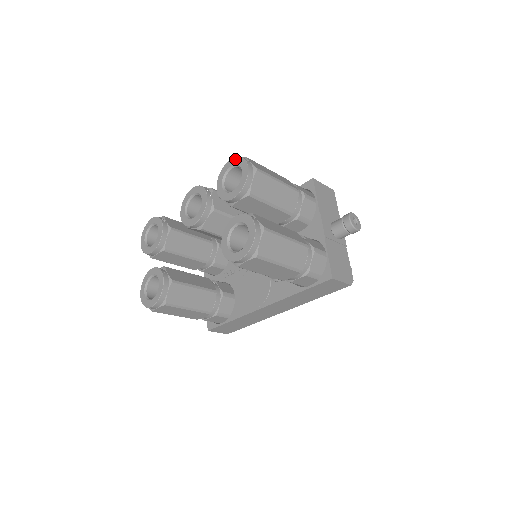
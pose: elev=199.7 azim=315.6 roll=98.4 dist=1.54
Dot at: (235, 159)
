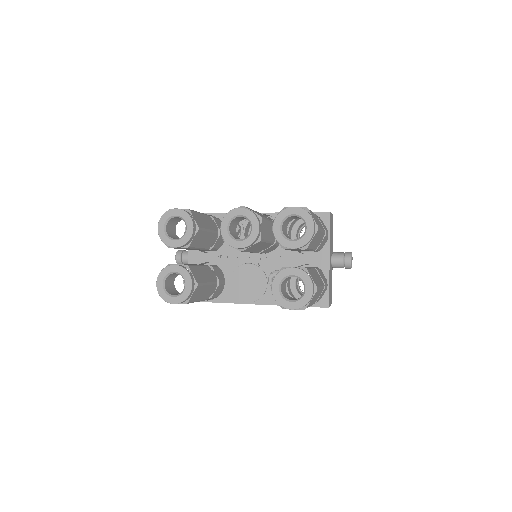
Dot at: (300, 210)
